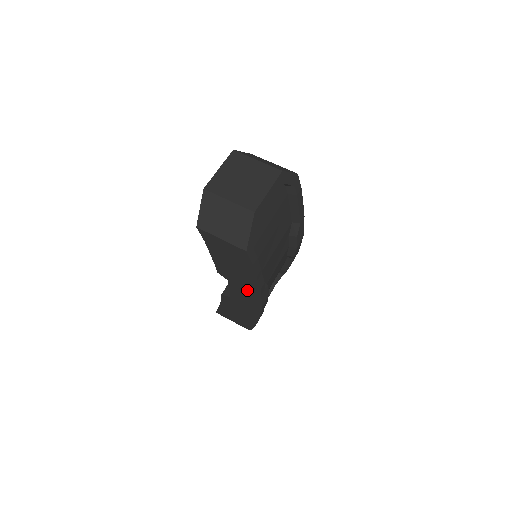
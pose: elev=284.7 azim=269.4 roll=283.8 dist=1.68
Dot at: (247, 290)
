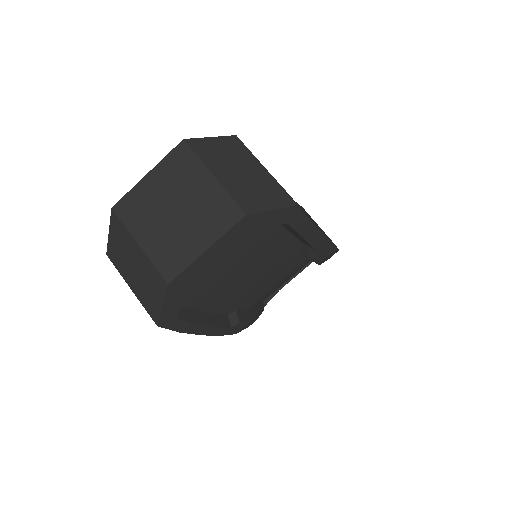
Dot at: occluded
